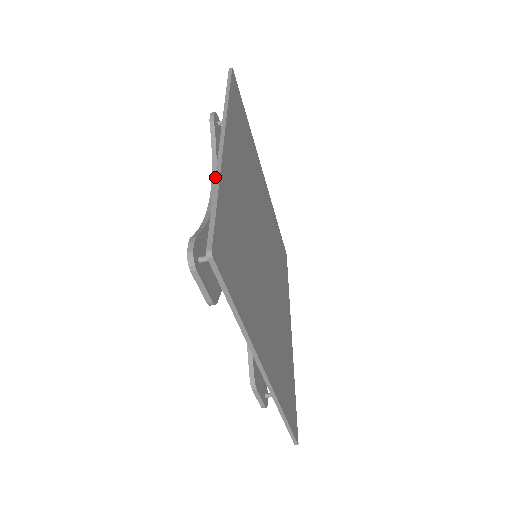
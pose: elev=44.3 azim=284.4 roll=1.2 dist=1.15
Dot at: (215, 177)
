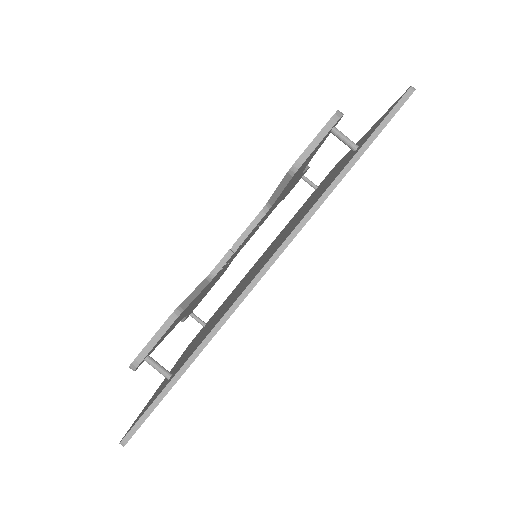
Dot at: occluded
